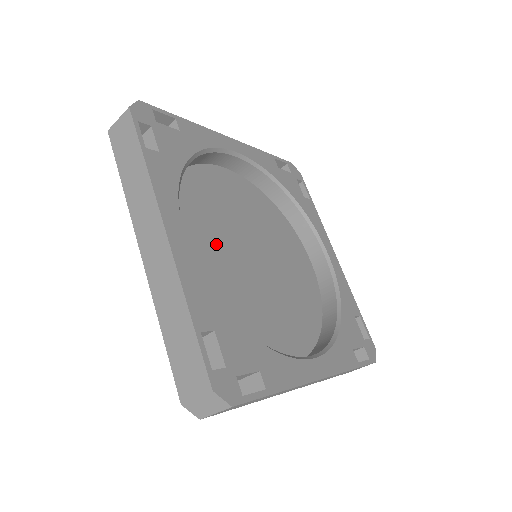
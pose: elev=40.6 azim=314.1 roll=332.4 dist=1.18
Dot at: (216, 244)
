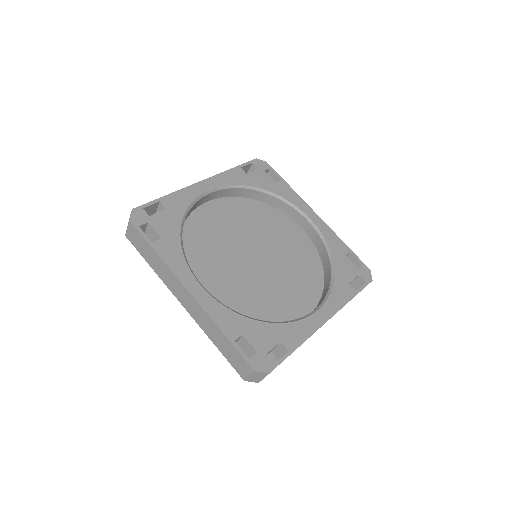
Dot at: (225, 267)
